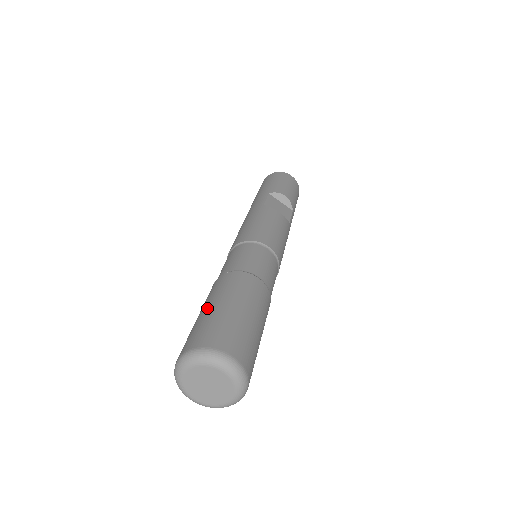
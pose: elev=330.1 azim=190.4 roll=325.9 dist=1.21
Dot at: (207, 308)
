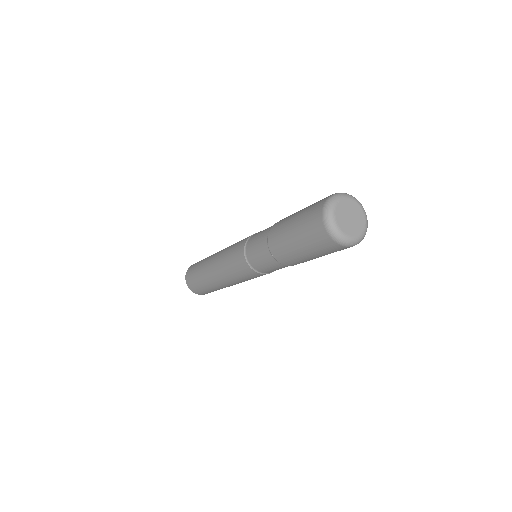
Dot at: occluded
